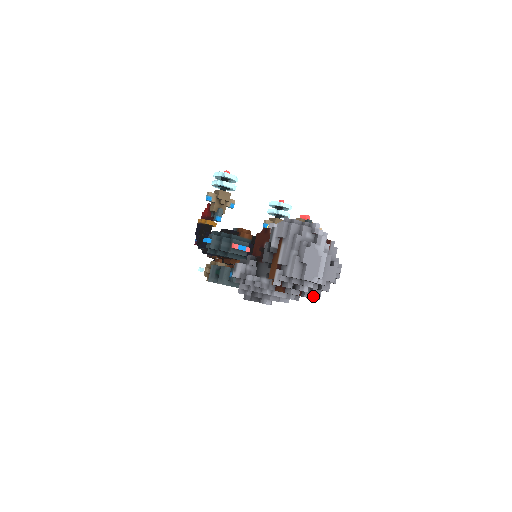
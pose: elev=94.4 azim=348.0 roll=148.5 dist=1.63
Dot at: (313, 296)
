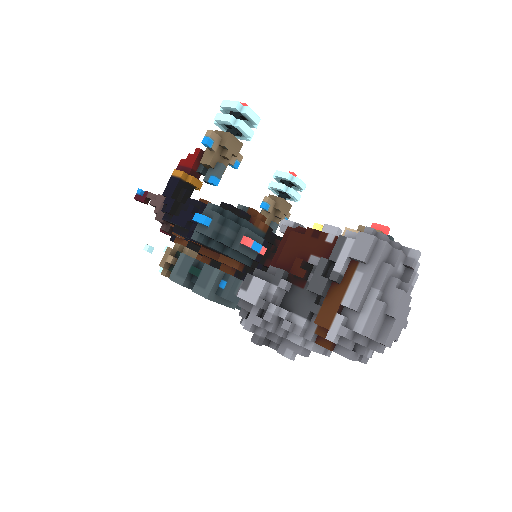
Dot at: (362, 358)
